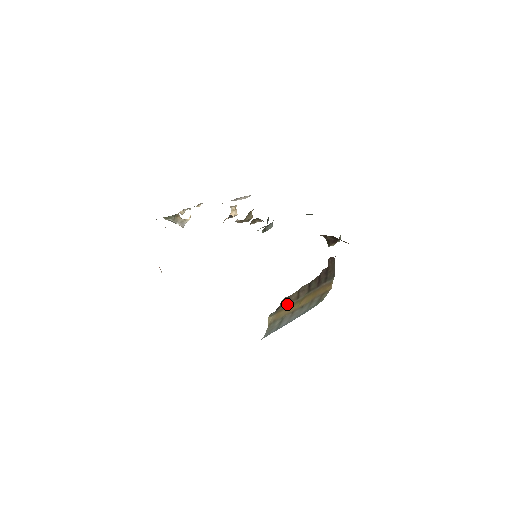
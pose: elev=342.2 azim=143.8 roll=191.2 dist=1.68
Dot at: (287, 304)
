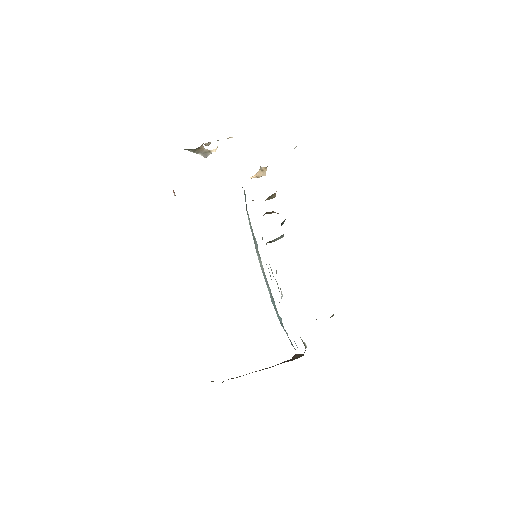
Dot at: occluded
